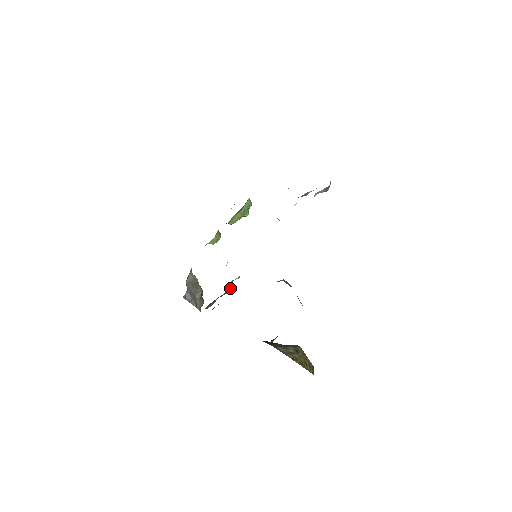
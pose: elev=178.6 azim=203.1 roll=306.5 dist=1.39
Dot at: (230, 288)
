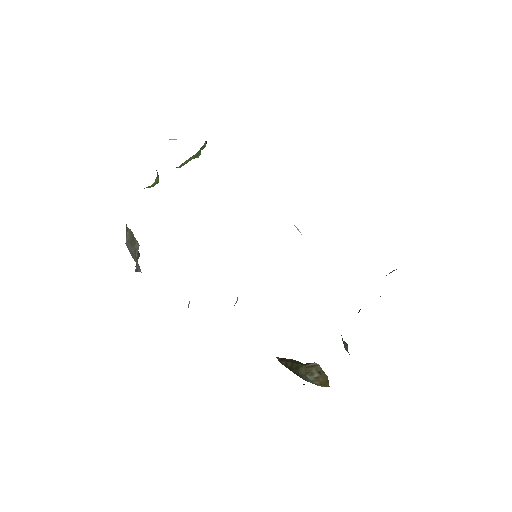
Dot at: (236, 302)
